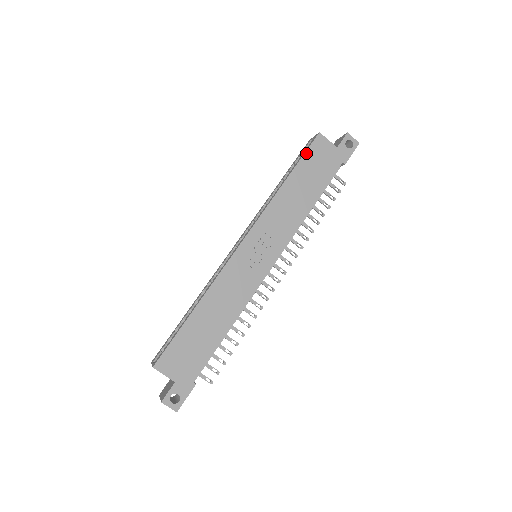
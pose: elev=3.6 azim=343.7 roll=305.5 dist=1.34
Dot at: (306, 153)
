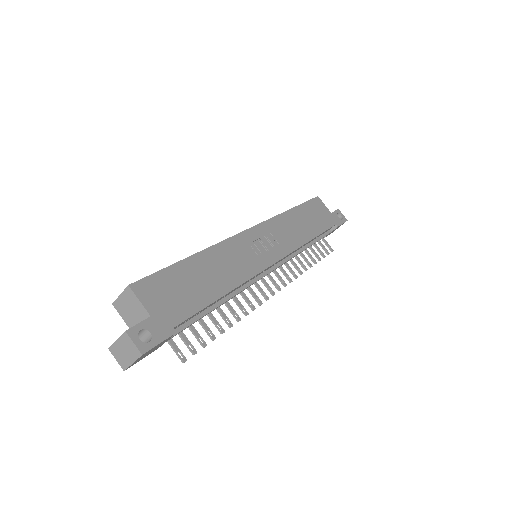
Dot at: (308, 202)
